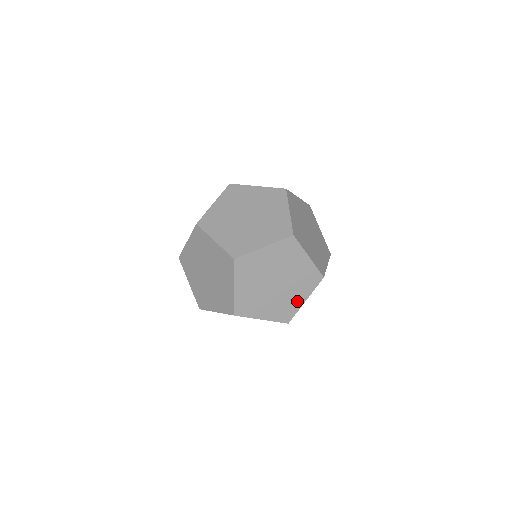
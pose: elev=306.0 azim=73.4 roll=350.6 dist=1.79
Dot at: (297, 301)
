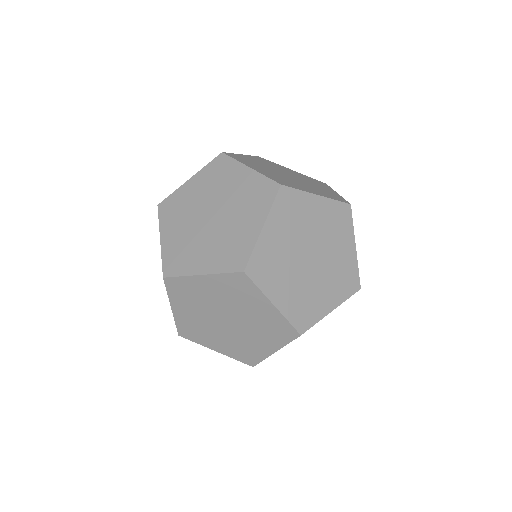
Dot at: occluded
